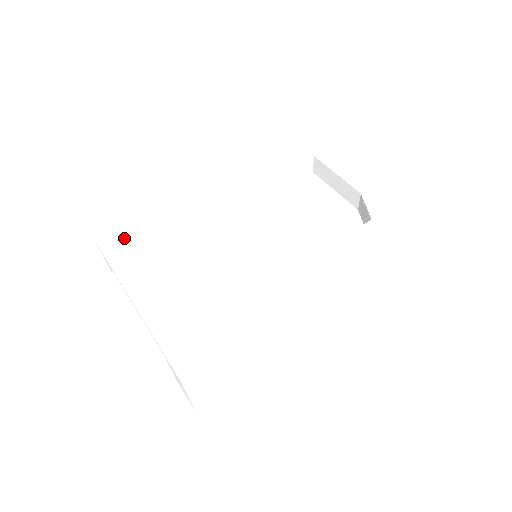
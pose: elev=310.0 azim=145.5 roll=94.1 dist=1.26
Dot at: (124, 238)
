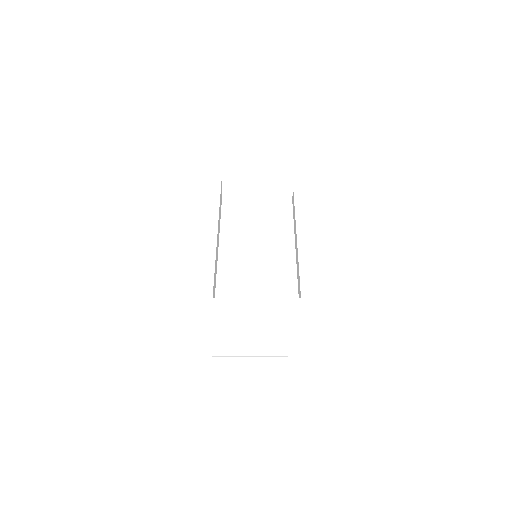
Dot at: (196, 305)
